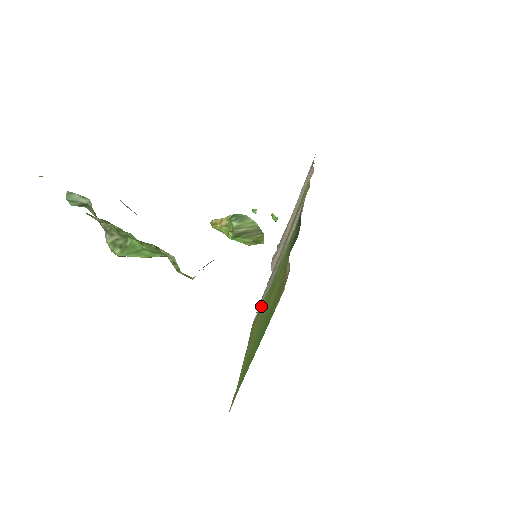
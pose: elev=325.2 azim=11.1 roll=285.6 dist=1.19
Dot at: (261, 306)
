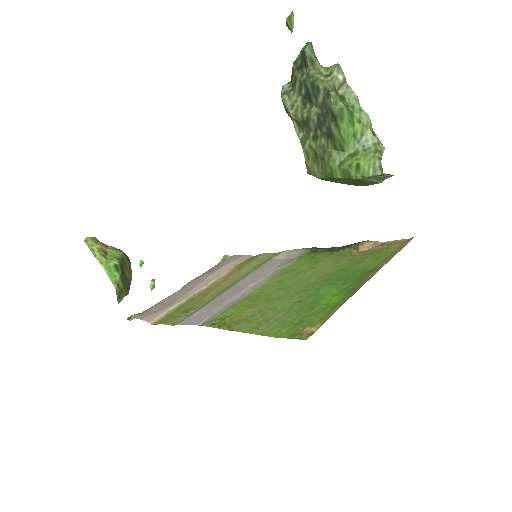
Dot at: (235, 306)
